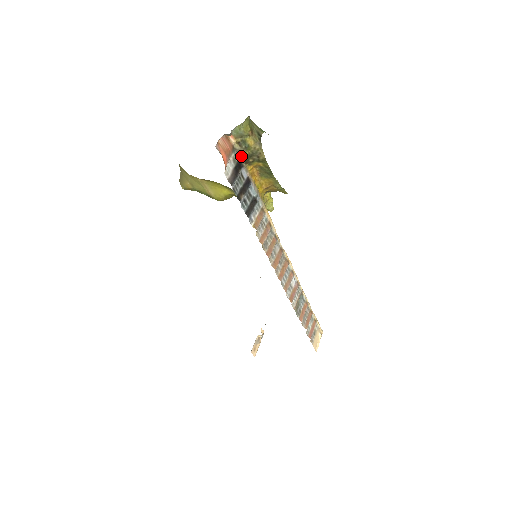
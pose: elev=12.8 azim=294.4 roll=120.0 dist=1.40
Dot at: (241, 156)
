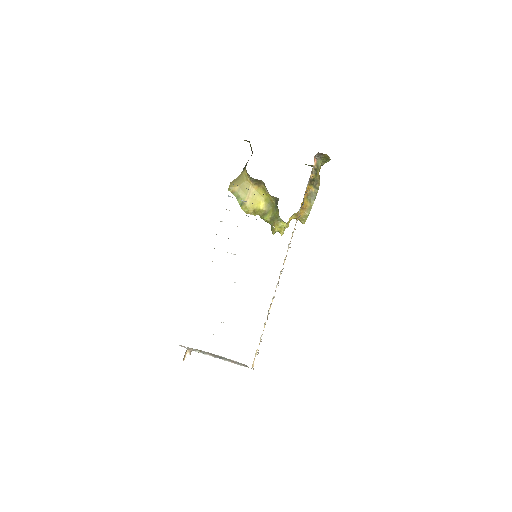
Dot at: (312, 175)
